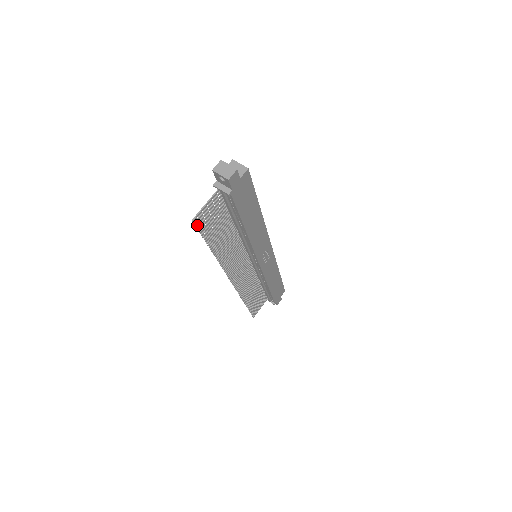
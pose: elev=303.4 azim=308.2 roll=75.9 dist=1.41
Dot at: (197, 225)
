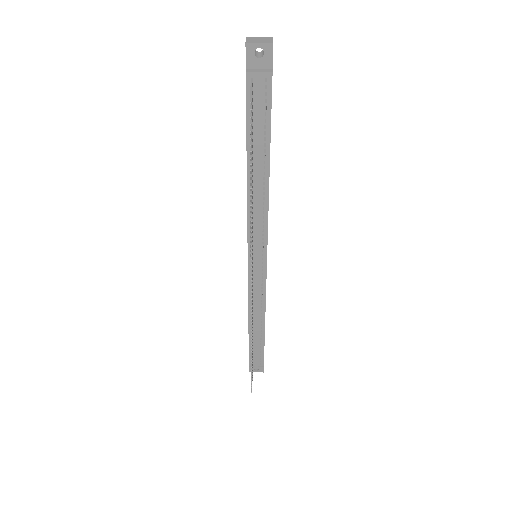
Dot at: (251, 118)
